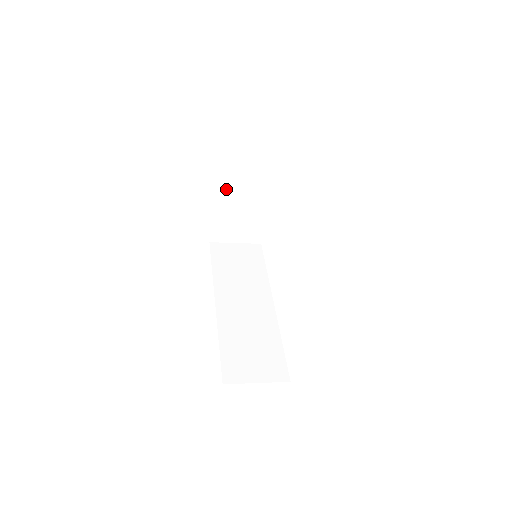
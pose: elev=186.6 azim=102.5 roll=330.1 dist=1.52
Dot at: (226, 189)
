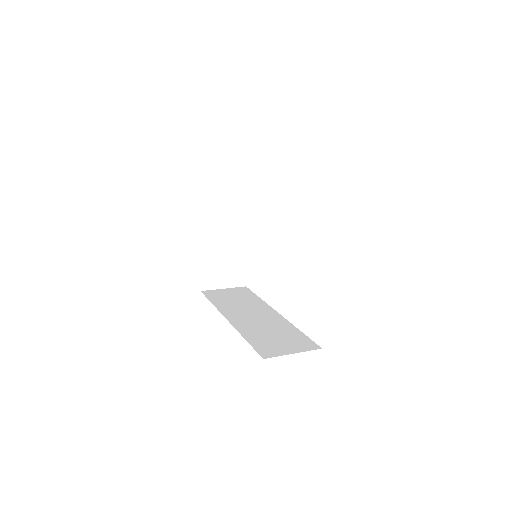
Dot at: (209, 232)
